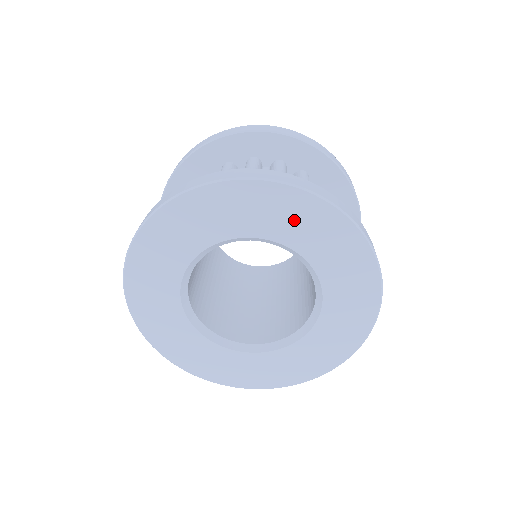
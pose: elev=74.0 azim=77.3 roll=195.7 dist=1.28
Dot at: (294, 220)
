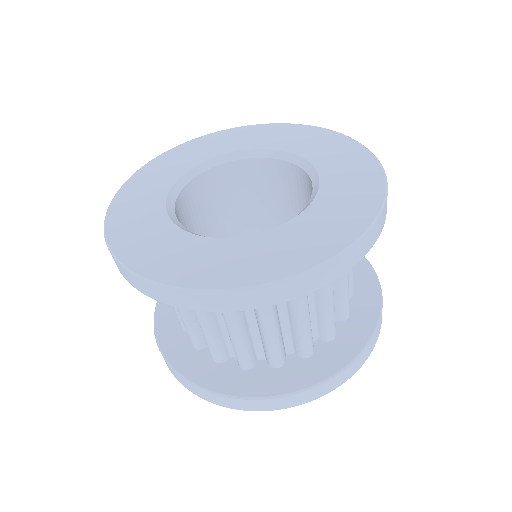
Dot at: (231, 141)
